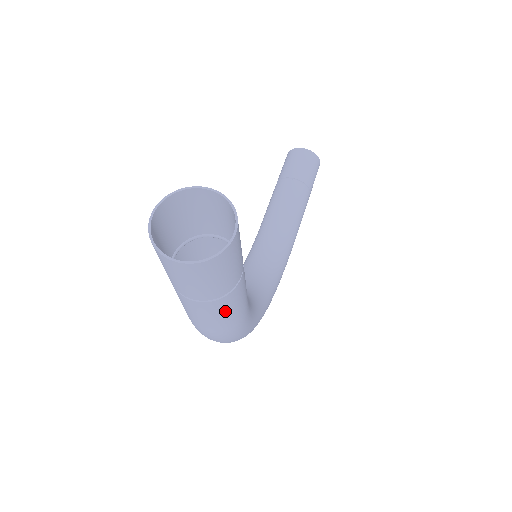
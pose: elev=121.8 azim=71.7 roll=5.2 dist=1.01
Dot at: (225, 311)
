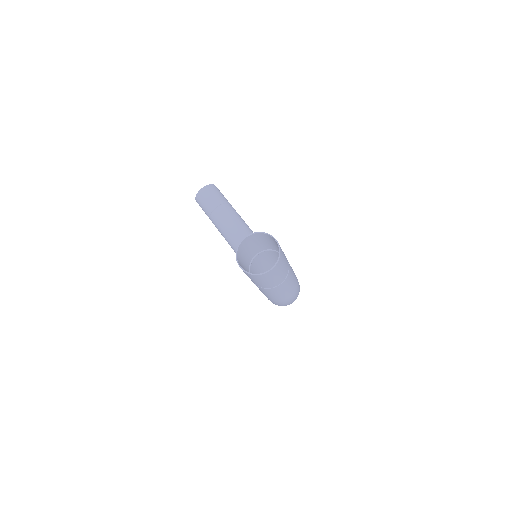
Dot at: (292, 277)
